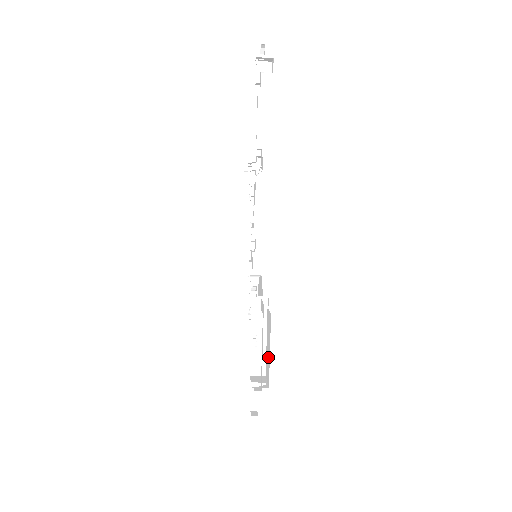
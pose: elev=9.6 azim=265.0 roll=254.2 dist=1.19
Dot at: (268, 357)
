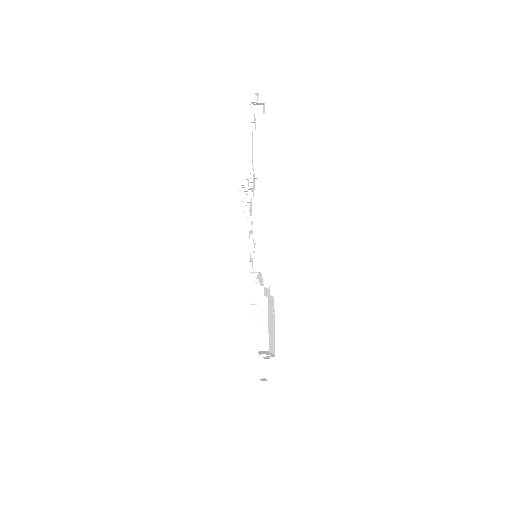
Dot at: (272, 333)
